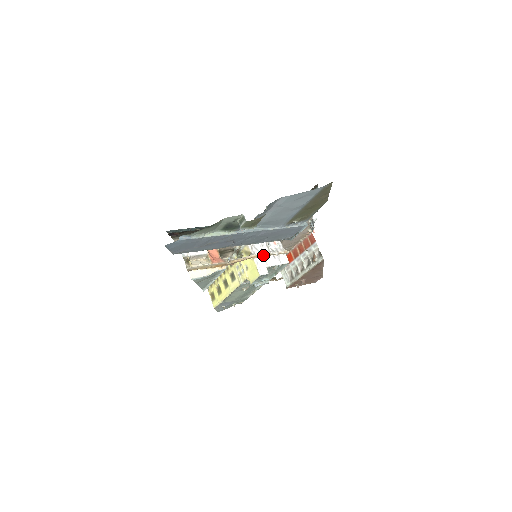
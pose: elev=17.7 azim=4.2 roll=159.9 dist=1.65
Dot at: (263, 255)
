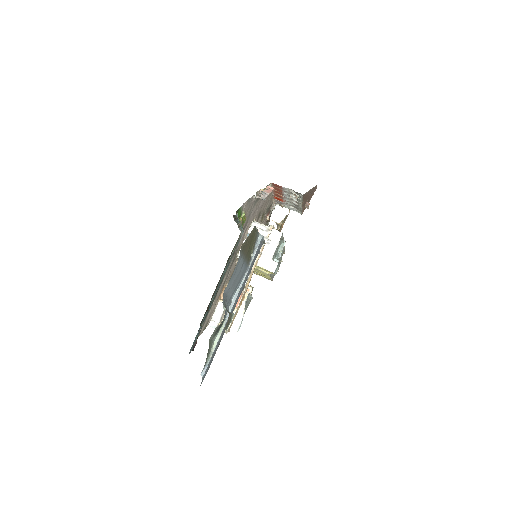
Dot at: (259, 255)
